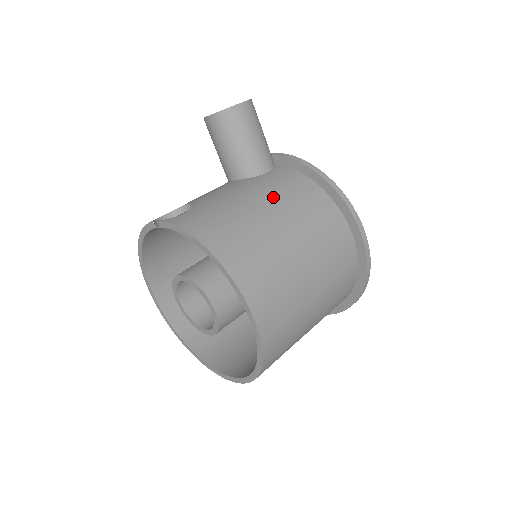
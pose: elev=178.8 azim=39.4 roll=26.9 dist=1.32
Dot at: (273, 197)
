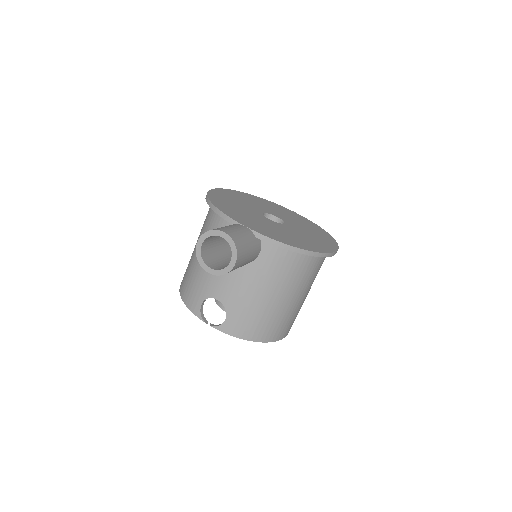
Dot at: (276, 284)
